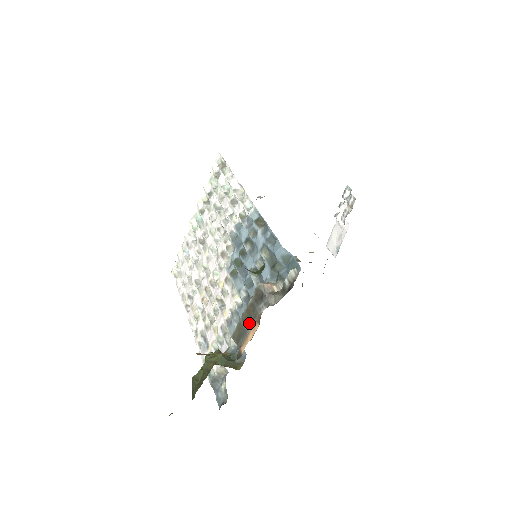
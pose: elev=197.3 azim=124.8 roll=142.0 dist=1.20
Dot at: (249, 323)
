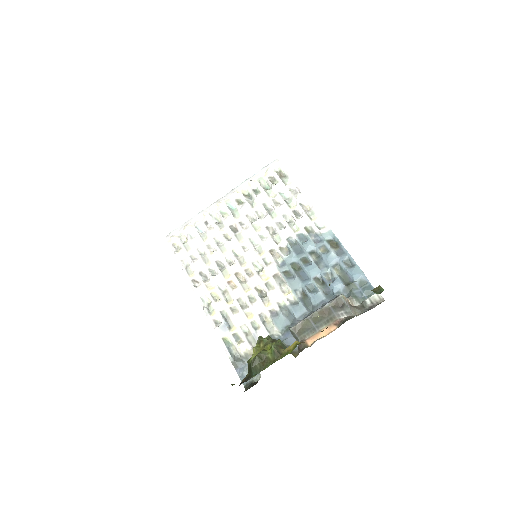
Dot at: (321, 323)
